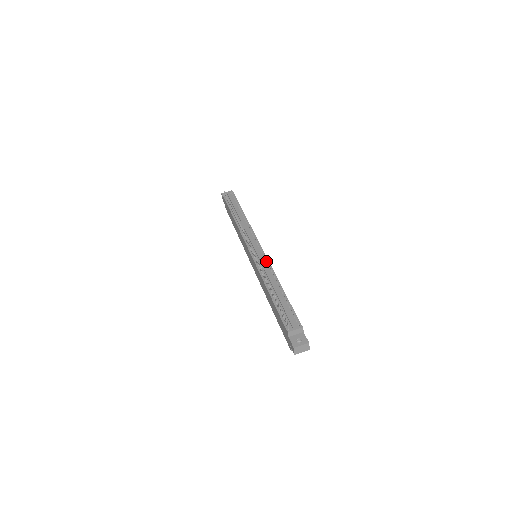
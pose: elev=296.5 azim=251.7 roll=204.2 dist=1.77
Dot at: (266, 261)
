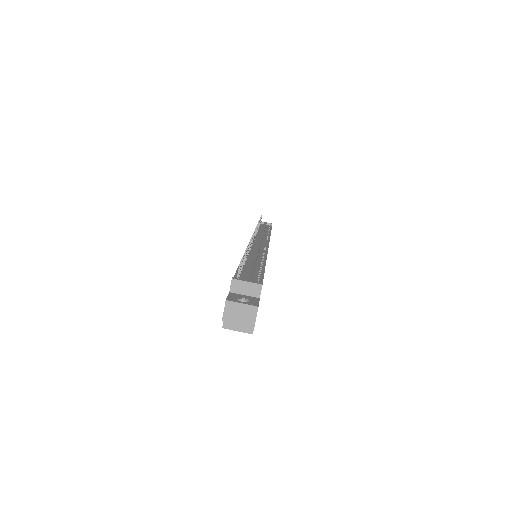
Dot at: (264, 249)
